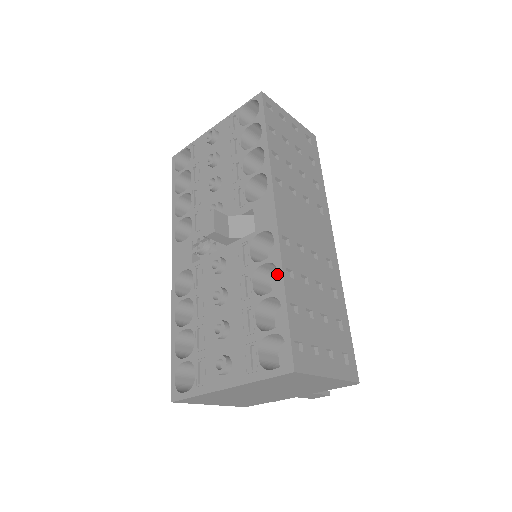
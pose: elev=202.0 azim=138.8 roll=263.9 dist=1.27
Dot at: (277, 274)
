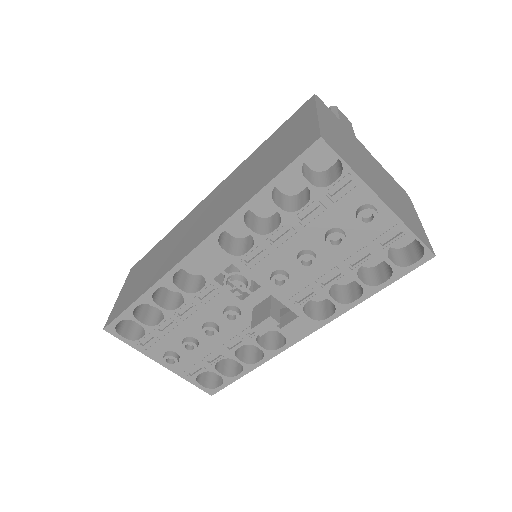
Dot at: occluded
